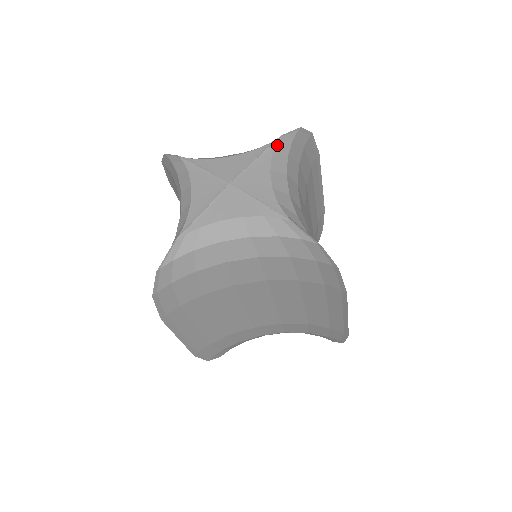
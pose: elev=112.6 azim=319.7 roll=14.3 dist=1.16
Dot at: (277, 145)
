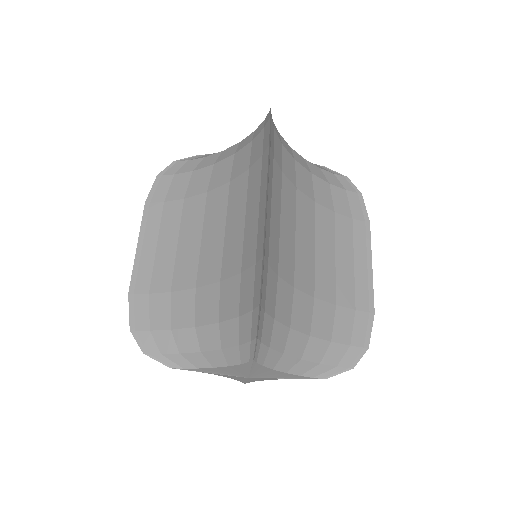
Dot at: (313, 378)
